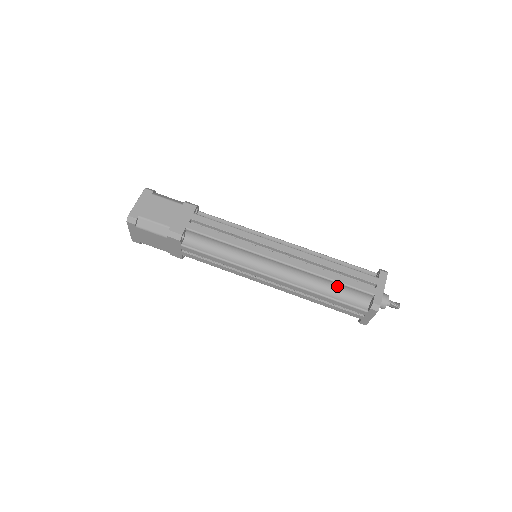
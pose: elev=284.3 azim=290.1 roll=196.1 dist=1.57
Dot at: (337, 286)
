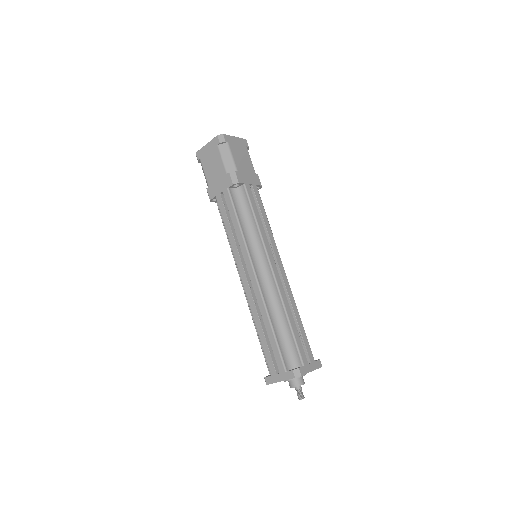
Dot at: occluded
